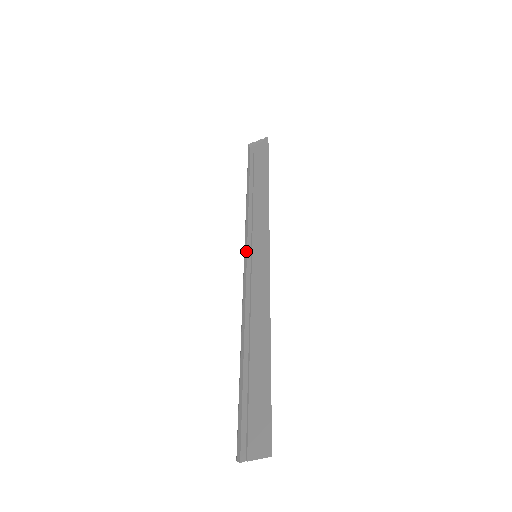
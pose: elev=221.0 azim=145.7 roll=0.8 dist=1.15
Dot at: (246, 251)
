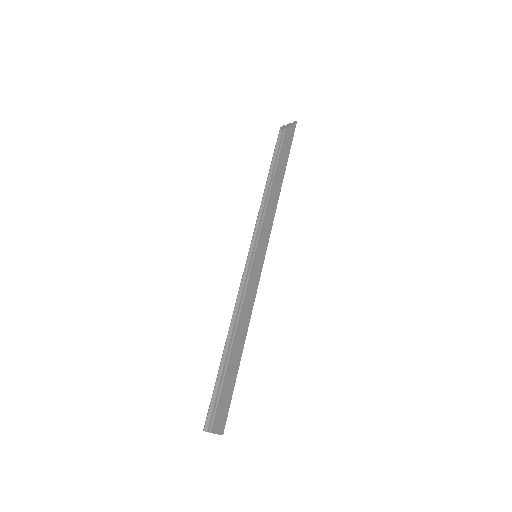
Dot at: (252, 248)
